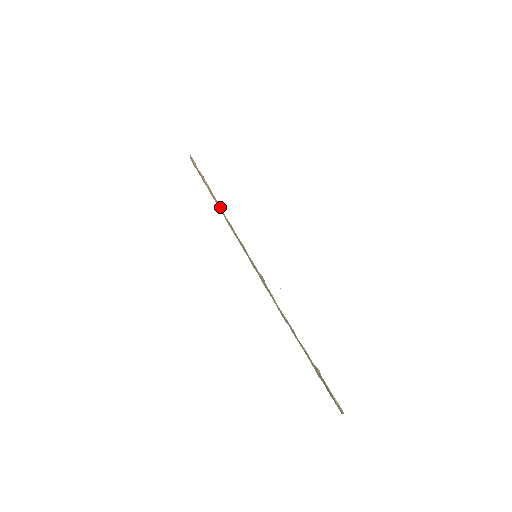
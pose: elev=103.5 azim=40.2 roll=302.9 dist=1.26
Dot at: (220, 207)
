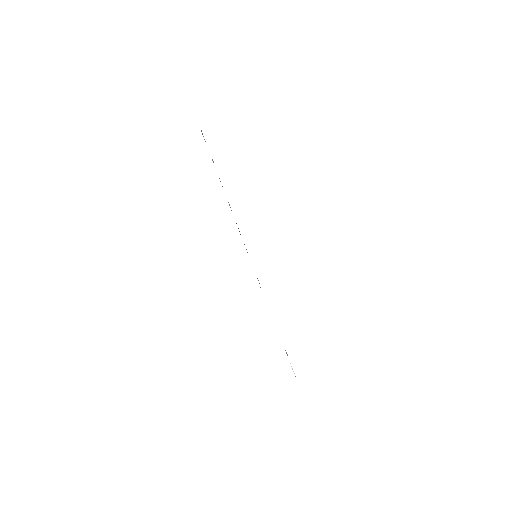
Dot at: occluded
